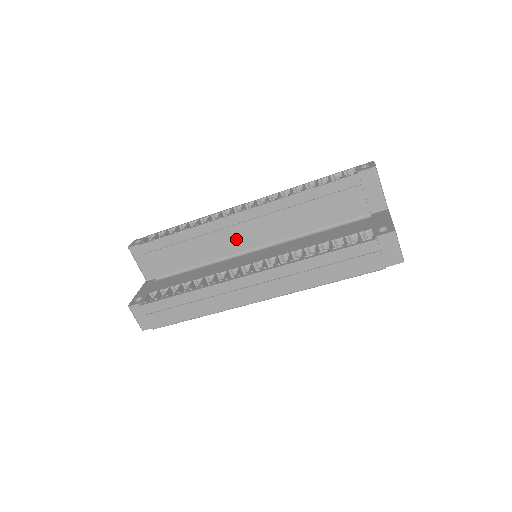
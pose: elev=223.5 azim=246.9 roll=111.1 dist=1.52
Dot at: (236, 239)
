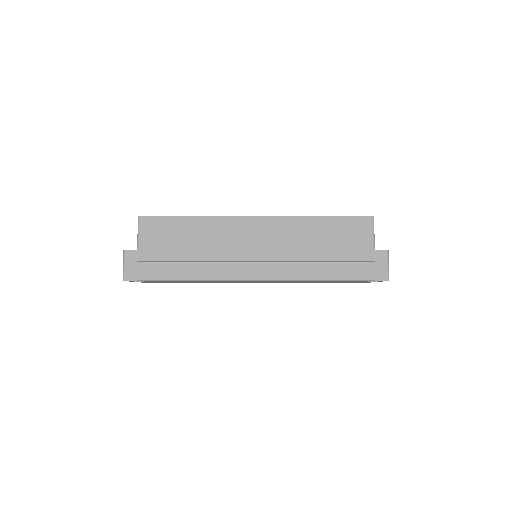
Dot at: (243, 238)
